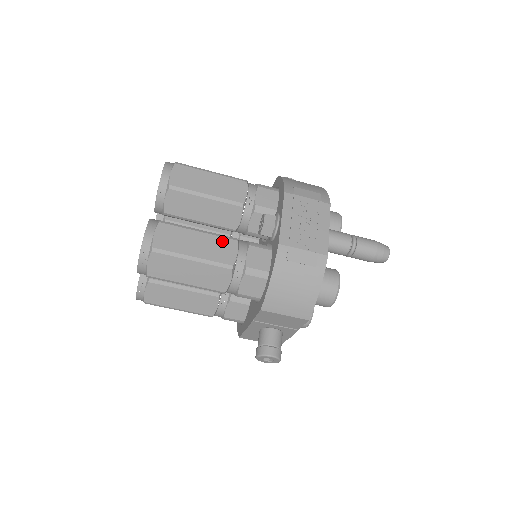
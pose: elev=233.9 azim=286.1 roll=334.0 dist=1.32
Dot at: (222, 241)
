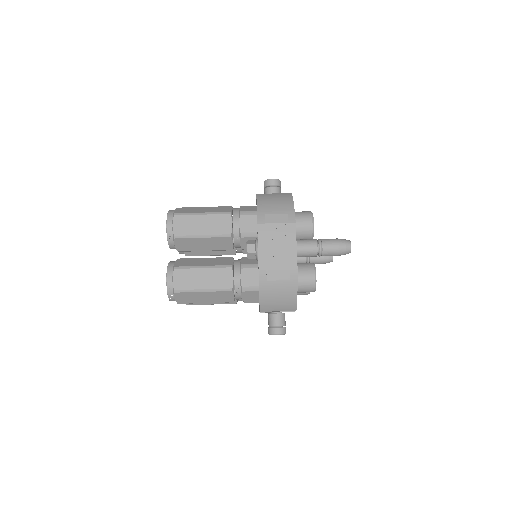
Dot at: (221, 271)
